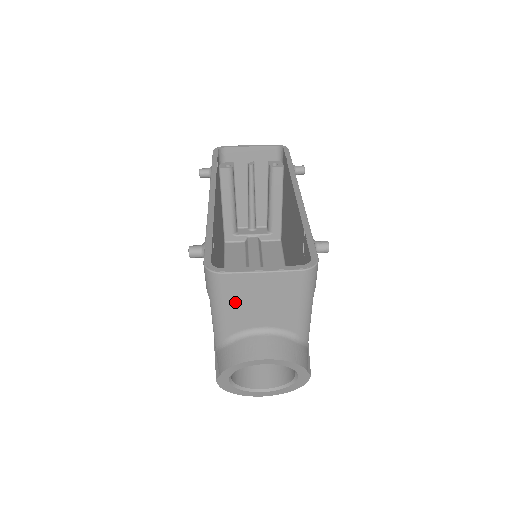
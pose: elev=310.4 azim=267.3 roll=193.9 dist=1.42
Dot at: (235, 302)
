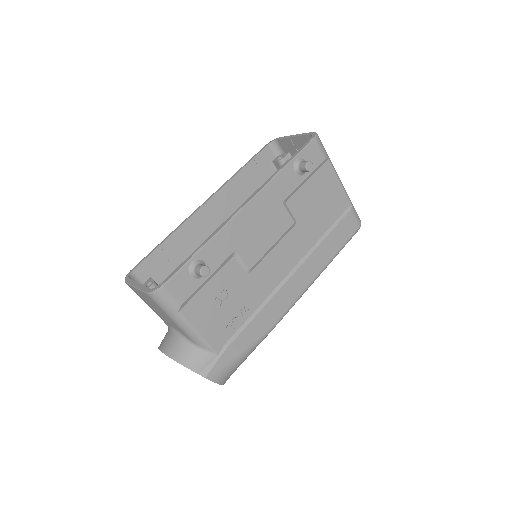
Dot at: (147, 303)
